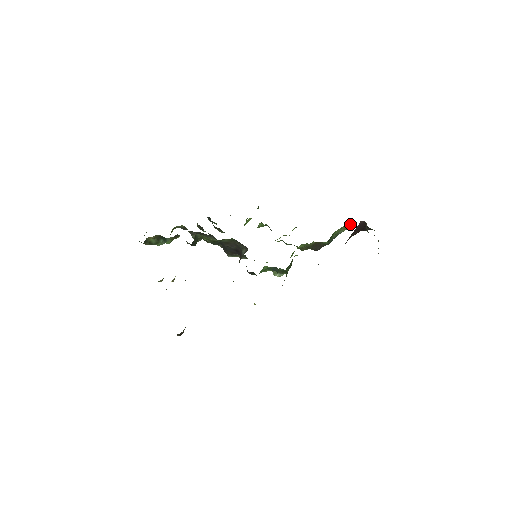
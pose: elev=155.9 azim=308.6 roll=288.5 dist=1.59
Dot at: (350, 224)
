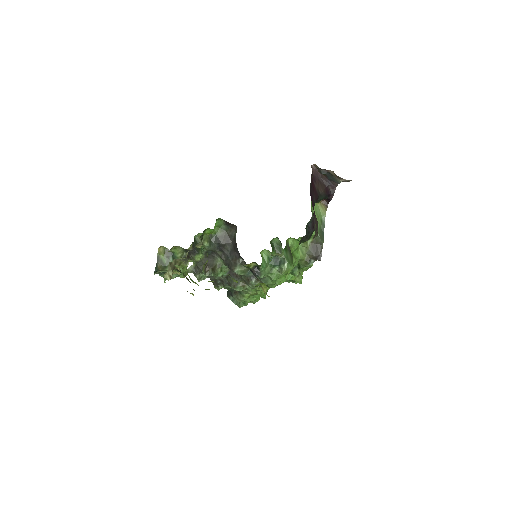
Dot at: occluded
